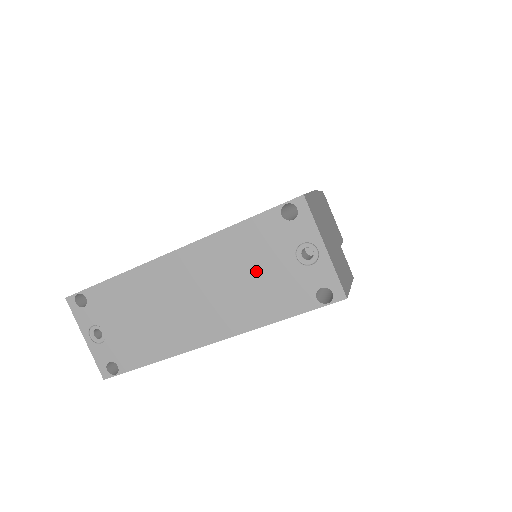
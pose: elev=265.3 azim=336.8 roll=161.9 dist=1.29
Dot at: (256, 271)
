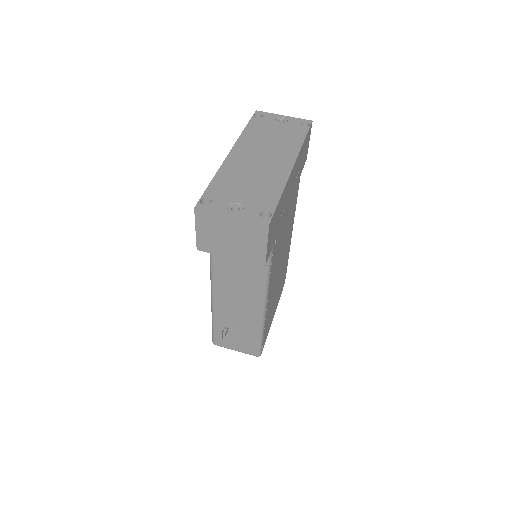
Dot at: (272, 134)
